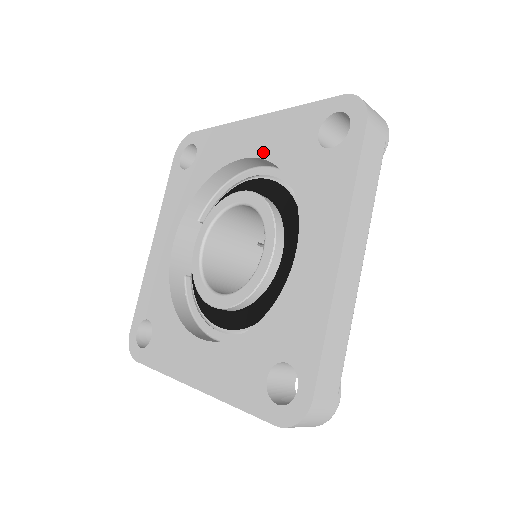
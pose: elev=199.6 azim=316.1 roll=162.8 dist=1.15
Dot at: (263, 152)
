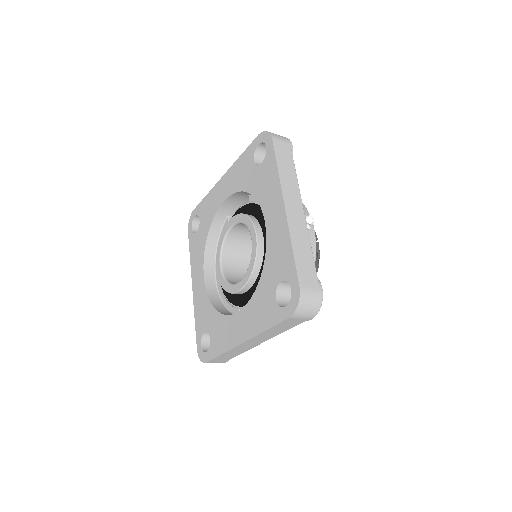
Dot at: (269, 238)
